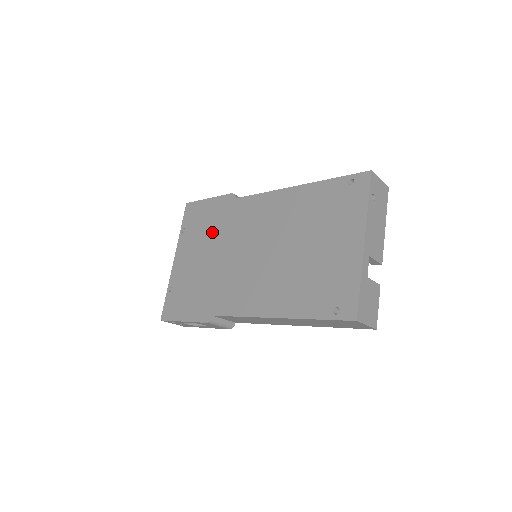
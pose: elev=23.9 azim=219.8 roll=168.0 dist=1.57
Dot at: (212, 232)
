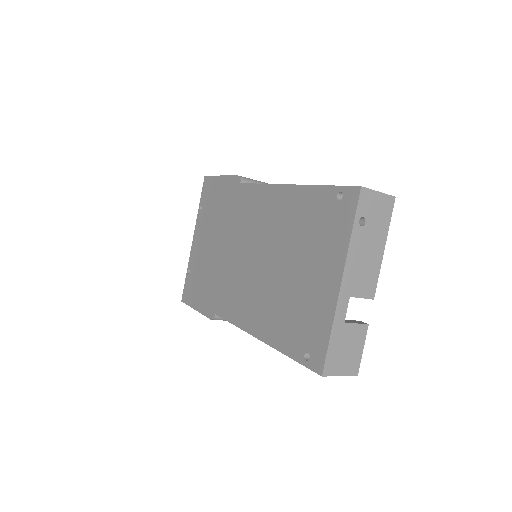
Dot at: (220, 218)
